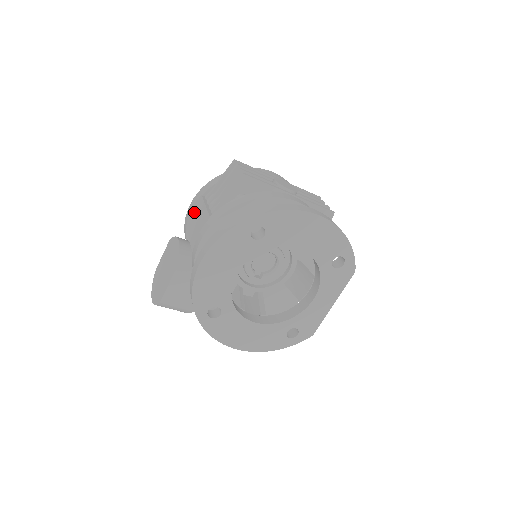
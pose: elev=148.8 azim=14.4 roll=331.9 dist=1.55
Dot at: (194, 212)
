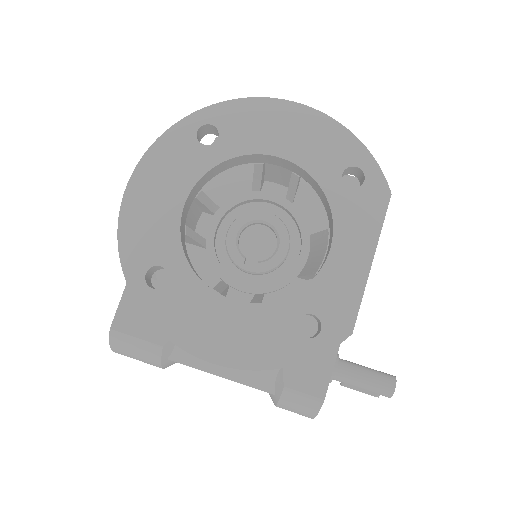
Dot at: occluded
